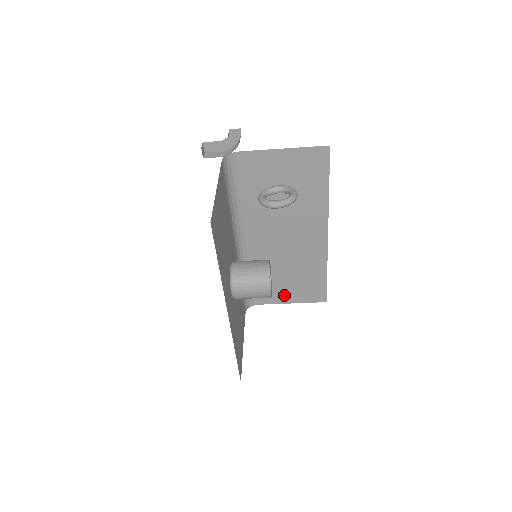
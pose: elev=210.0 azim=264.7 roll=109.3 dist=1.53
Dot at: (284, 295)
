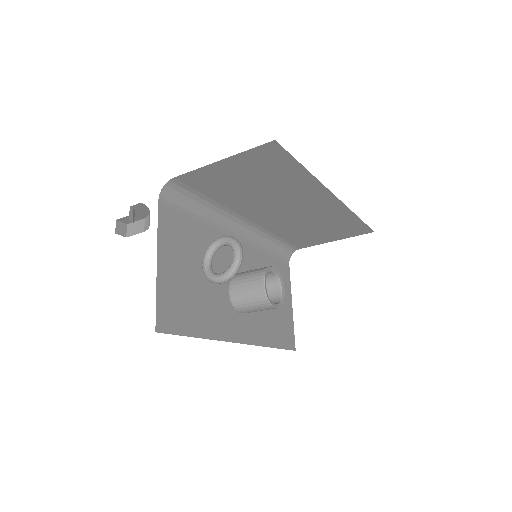
Dot at: (322, 239)
